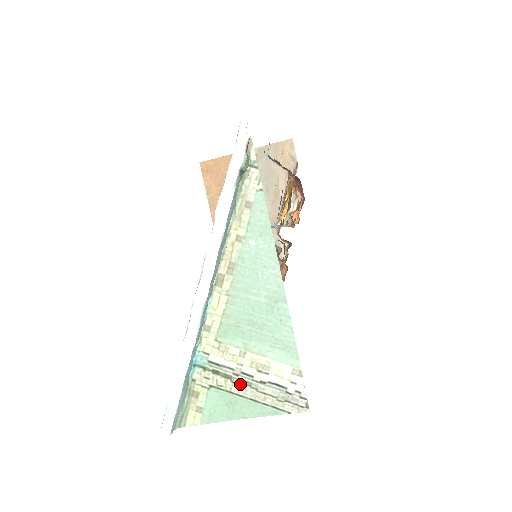
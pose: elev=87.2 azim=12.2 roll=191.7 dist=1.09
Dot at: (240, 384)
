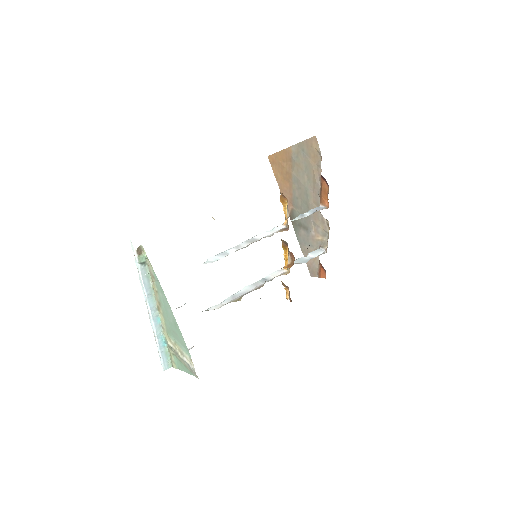
Dot at: (179, 357)
